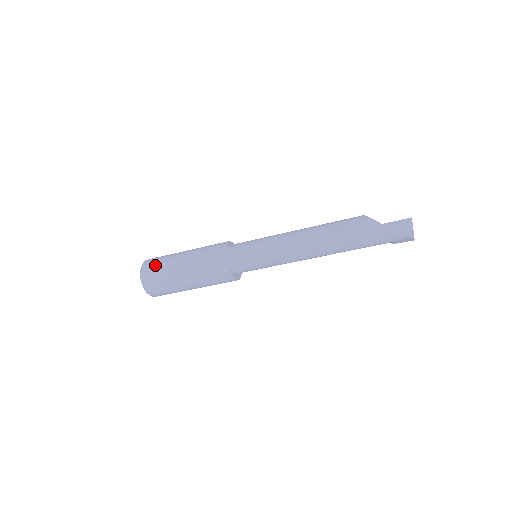
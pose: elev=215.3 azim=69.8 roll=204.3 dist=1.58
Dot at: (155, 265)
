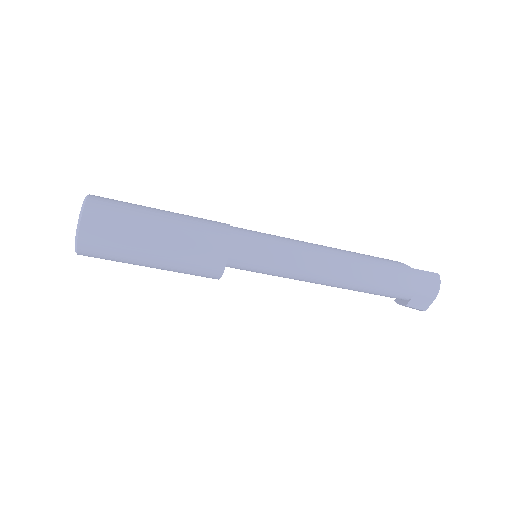
Dot at: (115, 200)
